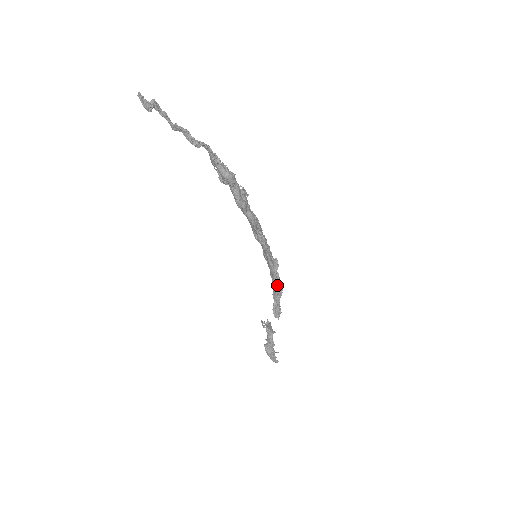
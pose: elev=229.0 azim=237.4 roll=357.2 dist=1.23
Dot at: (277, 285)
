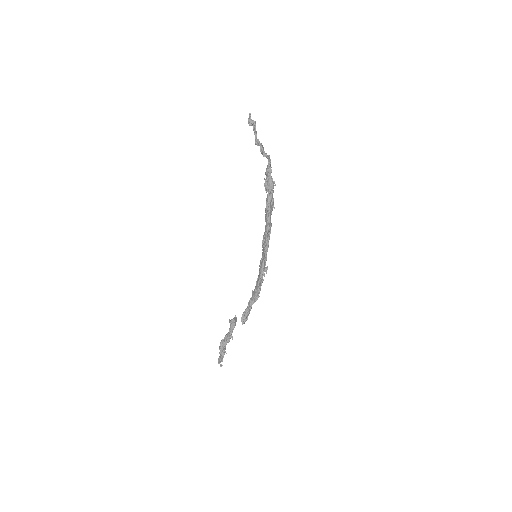
Dot at: (258, 289)
